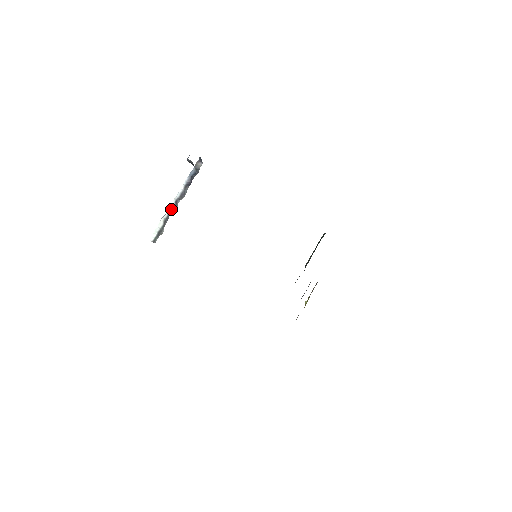
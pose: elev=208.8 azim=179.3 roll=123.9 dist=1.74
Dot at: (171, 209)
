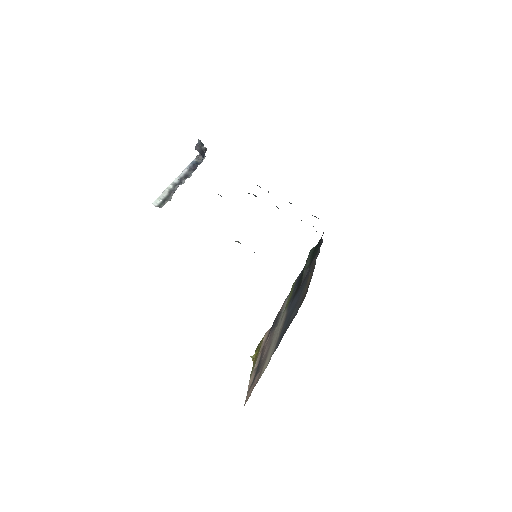
Dot at: (176, 183)
